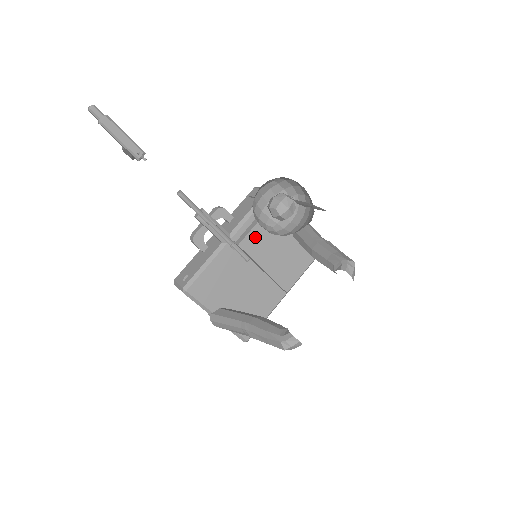
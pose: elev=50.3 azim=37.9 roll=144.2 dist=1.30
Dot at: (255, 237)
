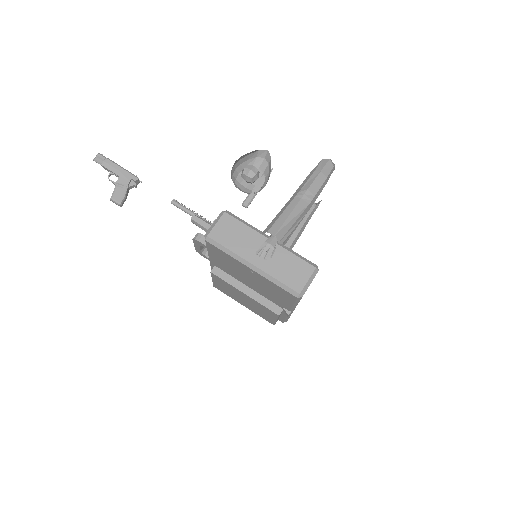
Dot at: occluded
